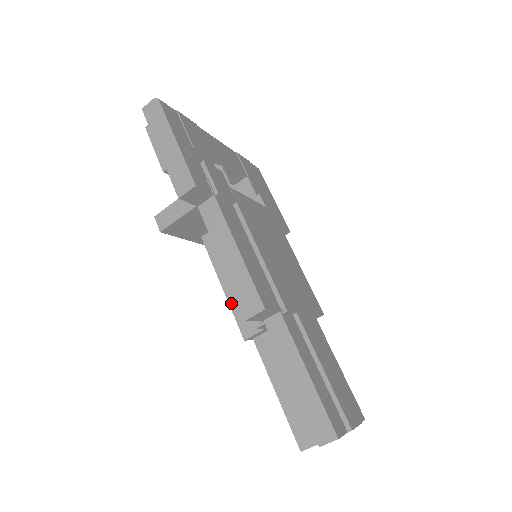
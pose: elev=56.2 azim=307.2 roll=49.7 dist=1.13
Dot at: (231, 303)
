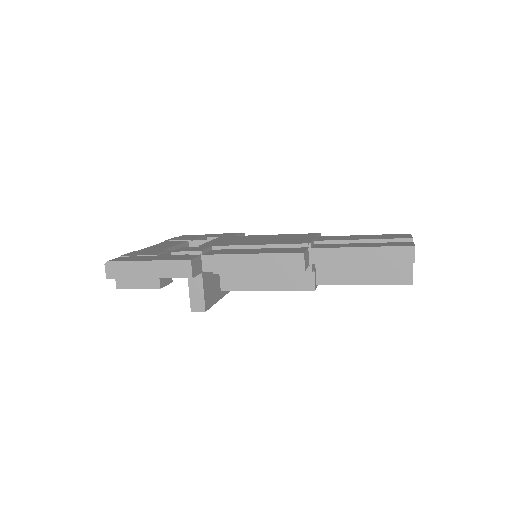
Dot at: (283, 289)
